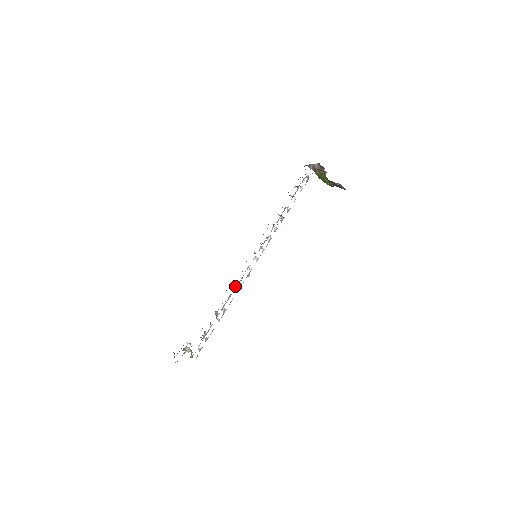
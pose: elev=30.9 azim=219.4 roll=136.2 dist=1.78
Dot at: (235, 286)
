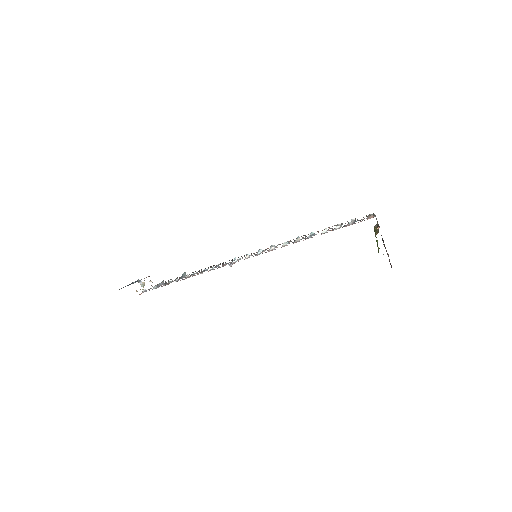
Dot at: (217, 265)
